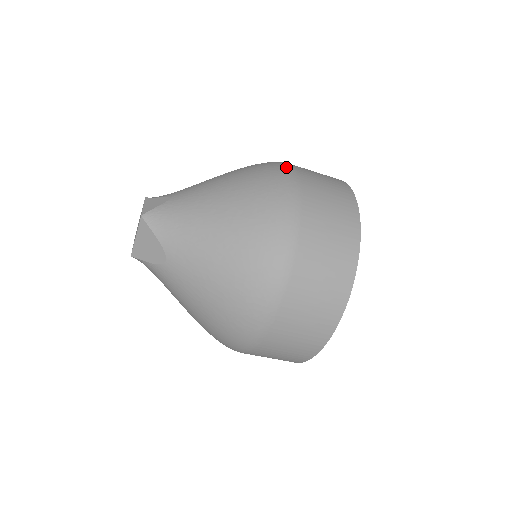
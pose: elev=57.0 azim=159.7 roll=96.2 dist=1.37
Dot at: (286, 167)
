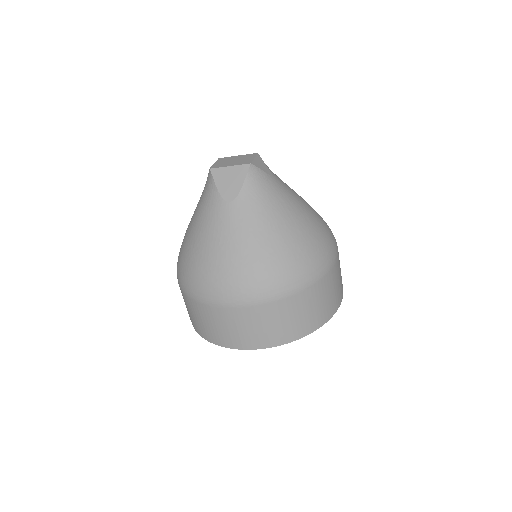
Dot at: (336, 243)
